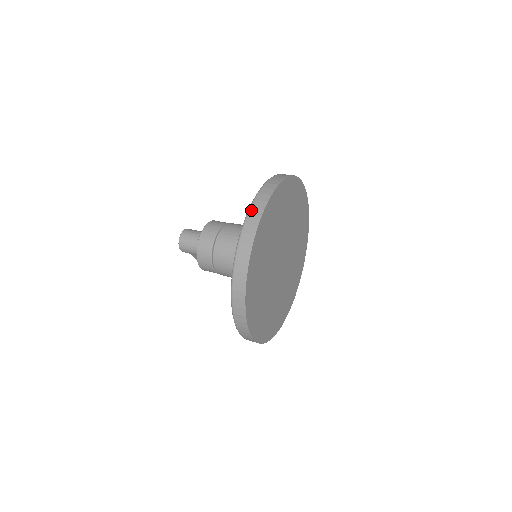
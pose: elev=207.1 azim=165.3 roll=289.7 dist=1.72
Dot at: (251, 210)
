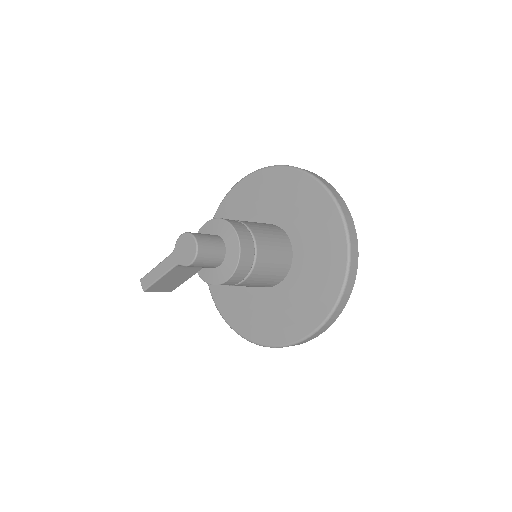
Dot at: (339, 201)
